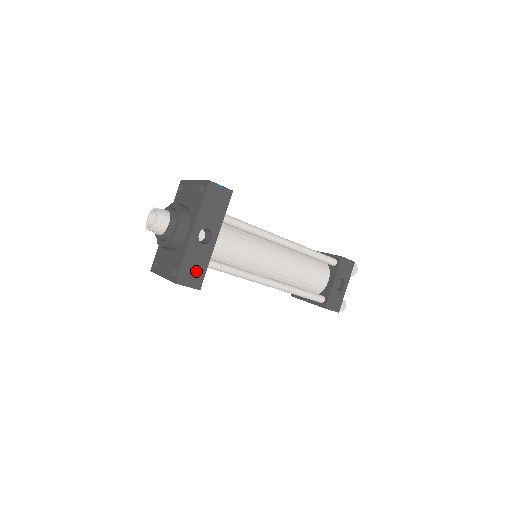
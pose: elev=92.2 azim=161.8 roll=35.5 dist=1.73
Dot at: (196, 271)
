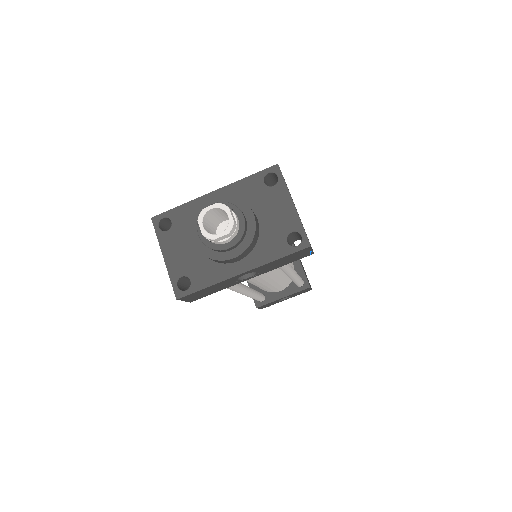
Dot at: (205, 293)
